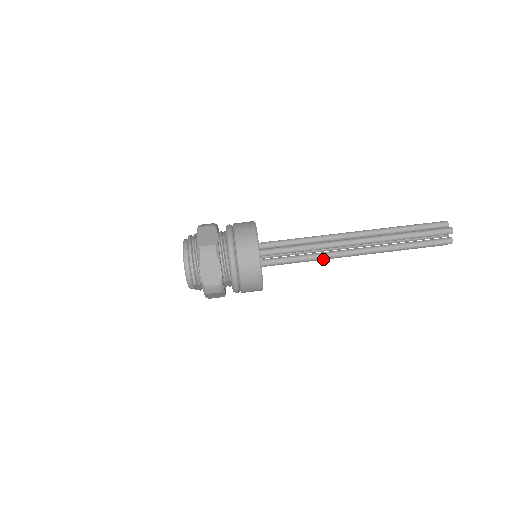
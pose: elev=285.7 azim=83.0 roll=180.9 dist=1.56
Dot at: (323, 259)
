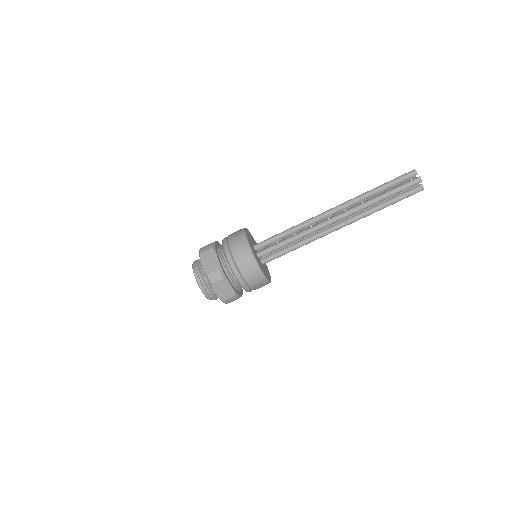
Dot at: occluded
